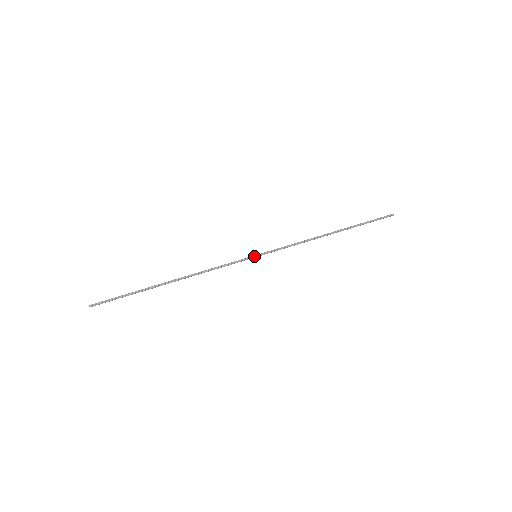
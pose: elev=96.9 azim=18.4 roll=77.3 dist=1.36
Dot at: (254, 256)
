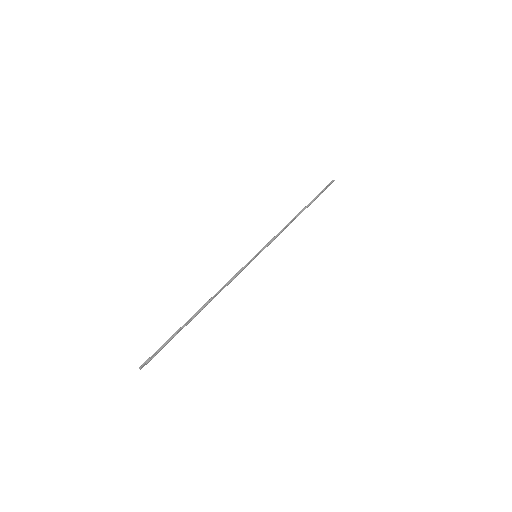
Dot at: (254, 257)
